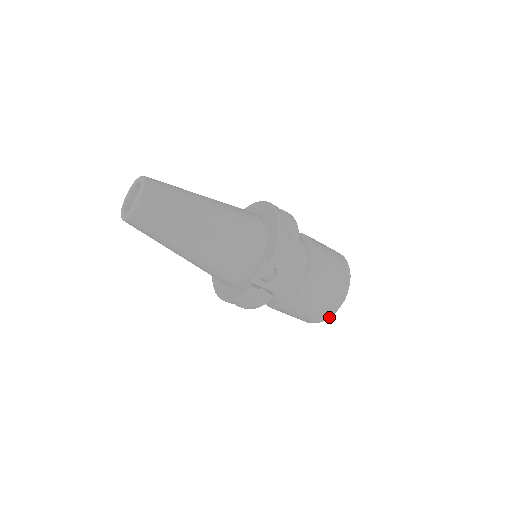
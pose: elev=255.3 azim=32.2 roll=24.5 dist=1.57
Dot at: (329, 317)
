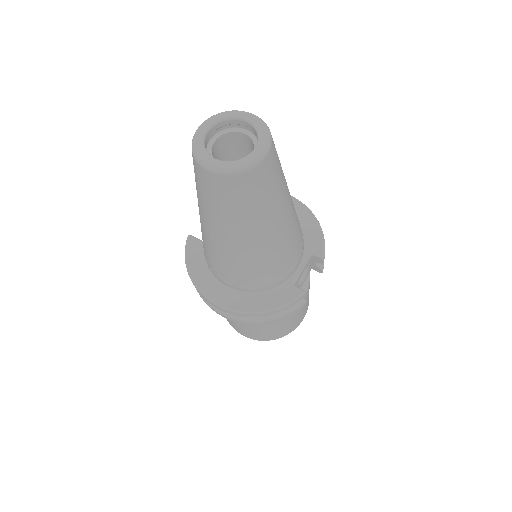
Dot at: (293, 330)
